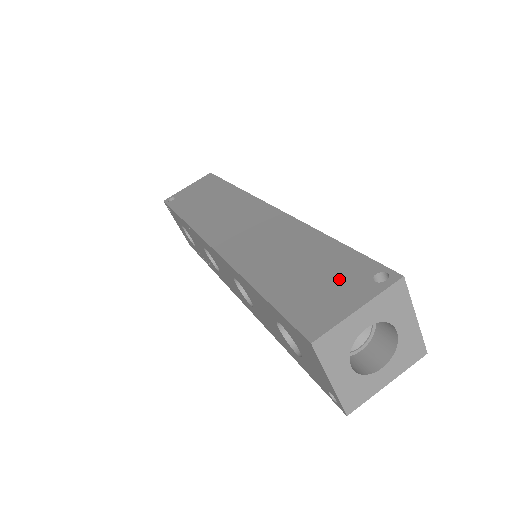
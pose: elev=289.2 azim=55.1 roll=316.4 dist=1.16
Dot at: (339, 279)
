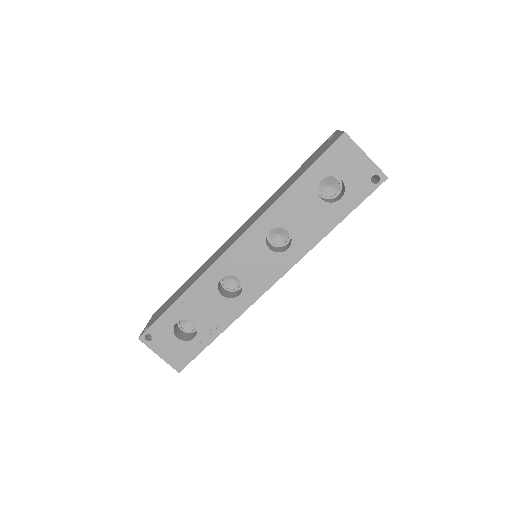
Dot at: (319, 151)
